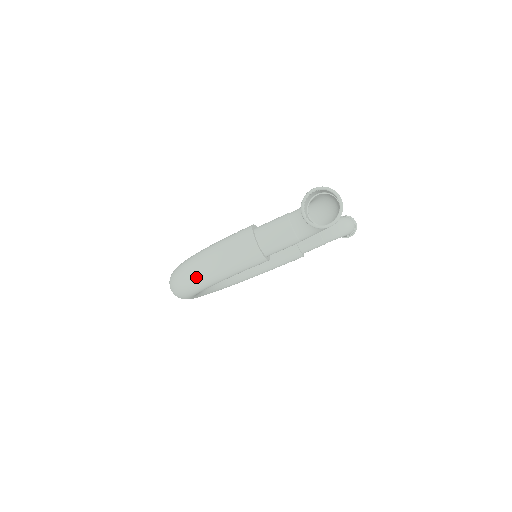
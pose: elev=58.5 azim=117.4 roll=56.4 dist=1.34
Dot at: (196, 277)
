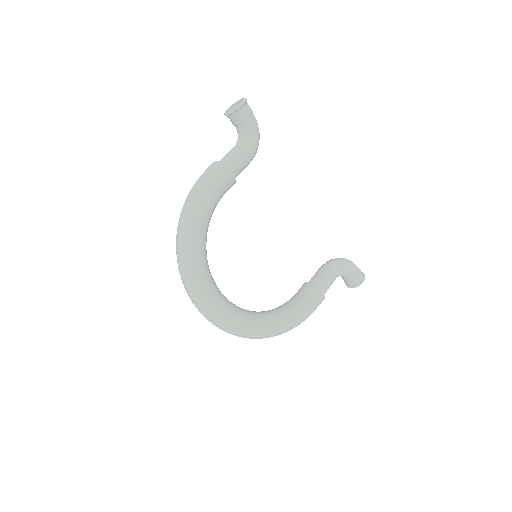
Dot at: (185, 210)
